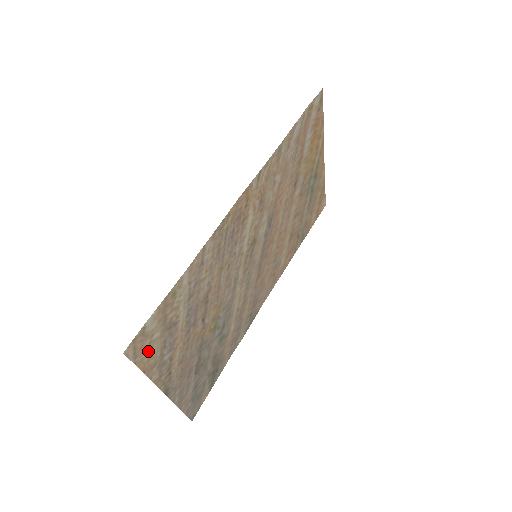
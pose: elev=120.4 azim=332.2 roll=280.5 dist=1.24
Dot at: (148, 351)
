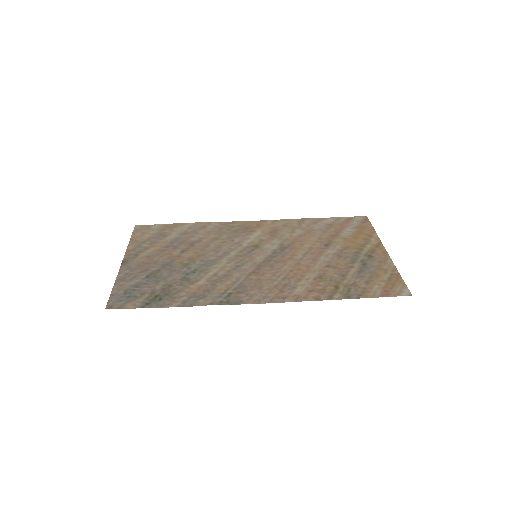
Dot at: (143, 234)
